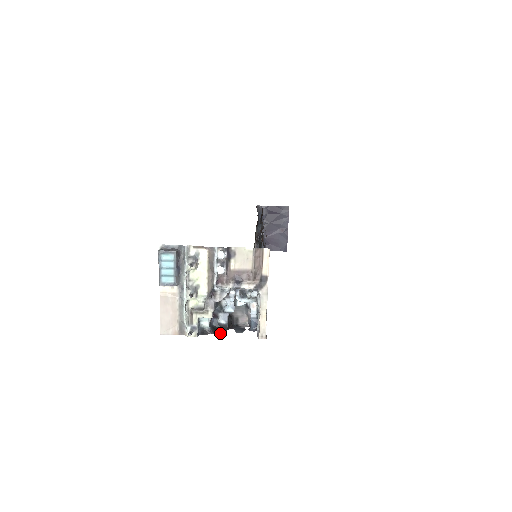
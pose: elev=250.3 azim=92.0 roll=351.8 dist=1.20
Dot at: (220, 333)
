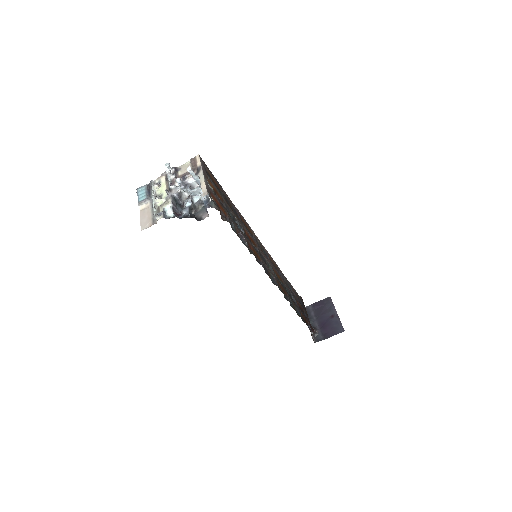
Dot at: occluded
